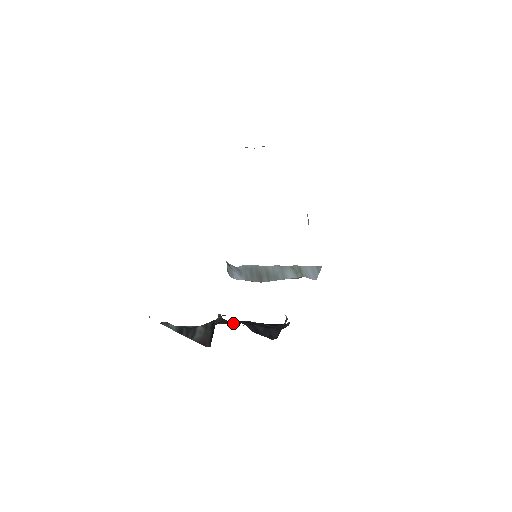
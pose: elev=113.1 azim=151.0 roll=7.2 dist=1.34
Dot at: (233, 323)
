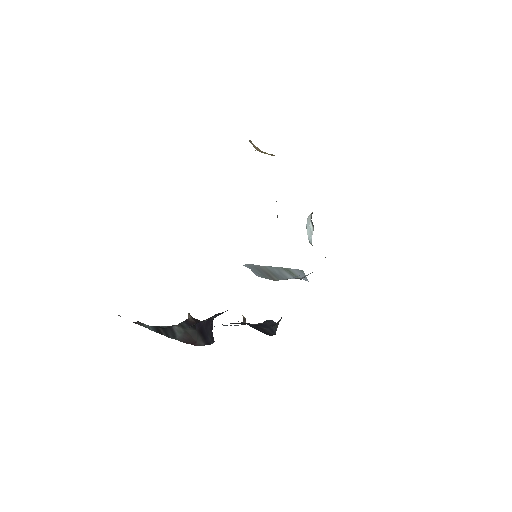
Dot at: occluded
